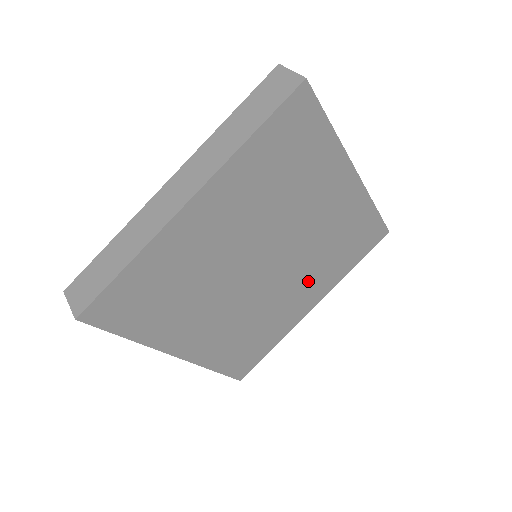
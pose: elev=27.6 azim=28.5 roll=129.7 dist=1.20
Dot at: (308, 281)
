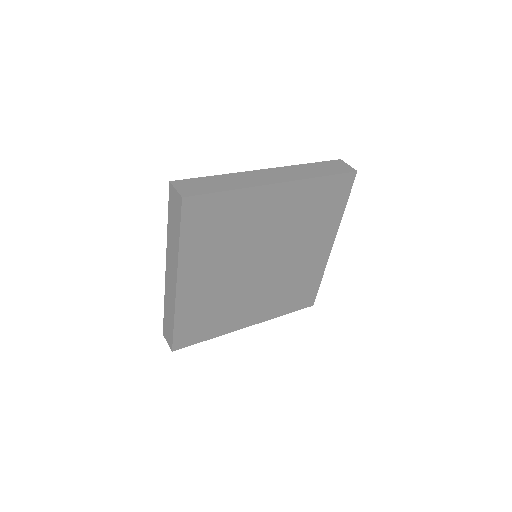
Dot at: (309, 243)
